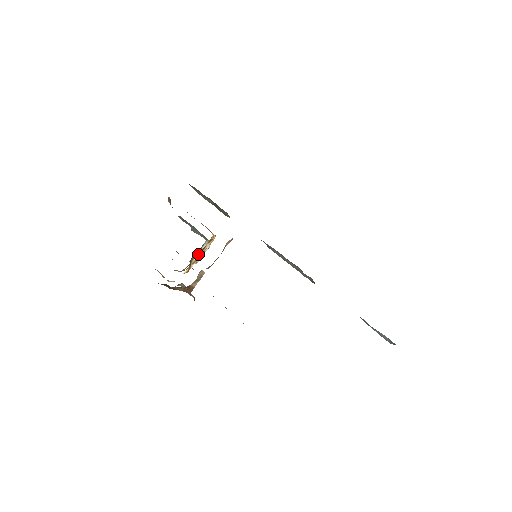
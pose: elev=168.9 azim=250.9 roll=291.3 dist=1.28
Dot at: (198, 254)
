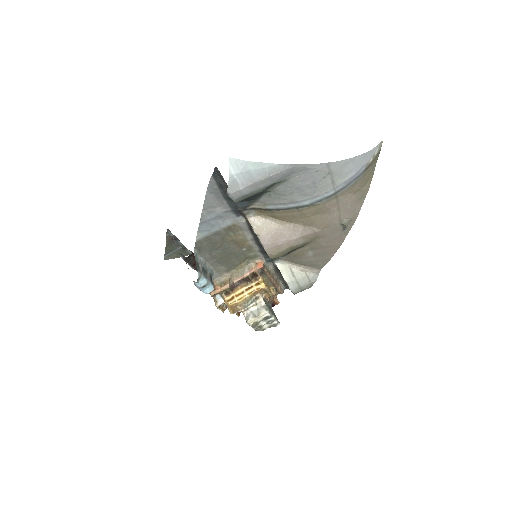
Dot at: (244, 290)
